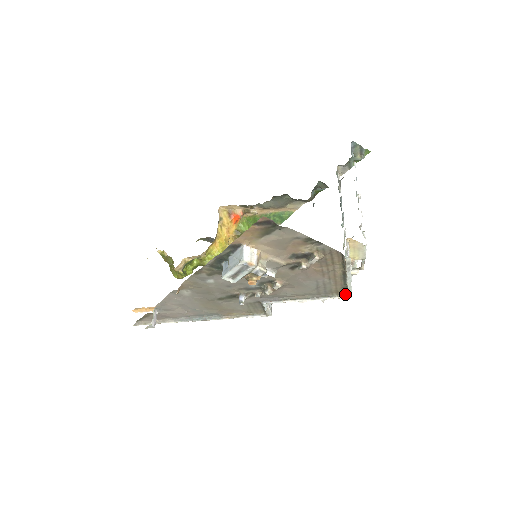
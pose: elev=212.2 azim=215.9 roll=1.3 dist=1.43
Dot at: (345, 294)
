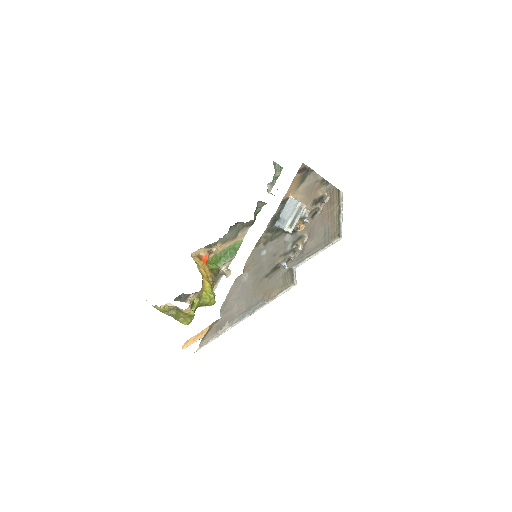
Dot at: (339, 236)
